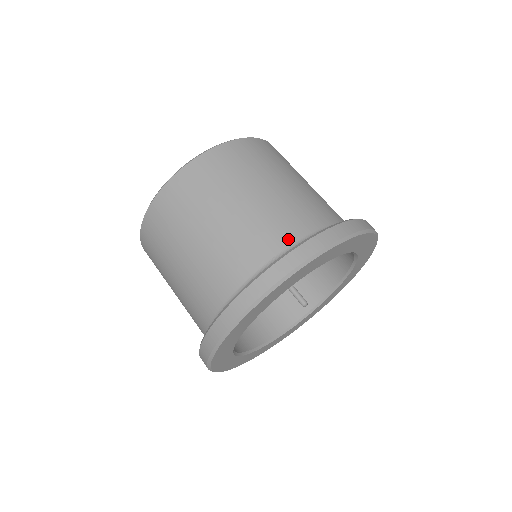
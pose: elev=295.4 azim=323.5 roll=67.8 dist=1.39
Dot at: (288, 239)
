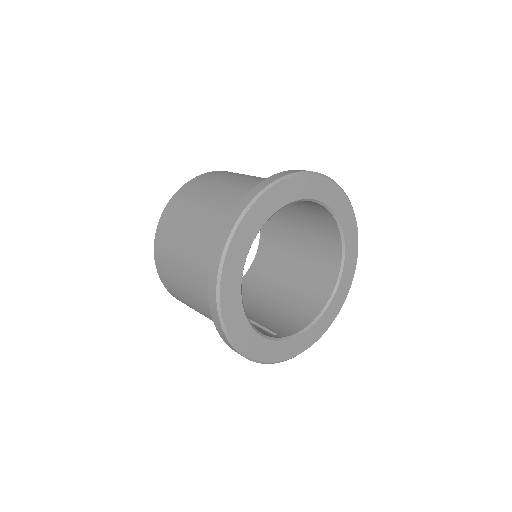
Dot at: occluded
